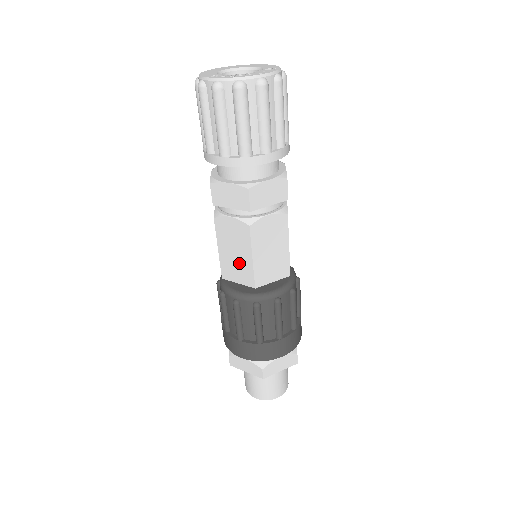
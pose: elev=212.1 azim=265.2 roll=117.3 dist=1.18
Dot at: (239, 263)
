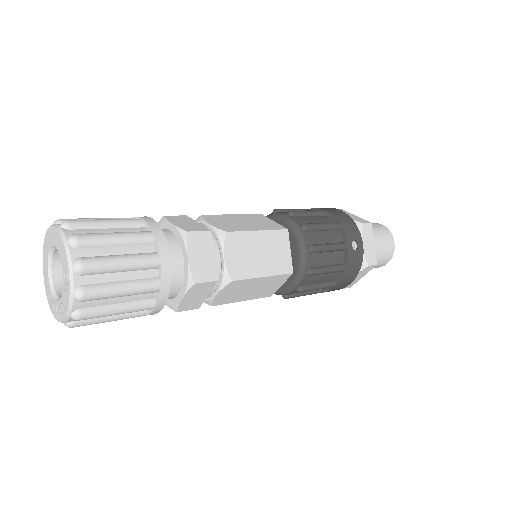
Dot at: occluded
